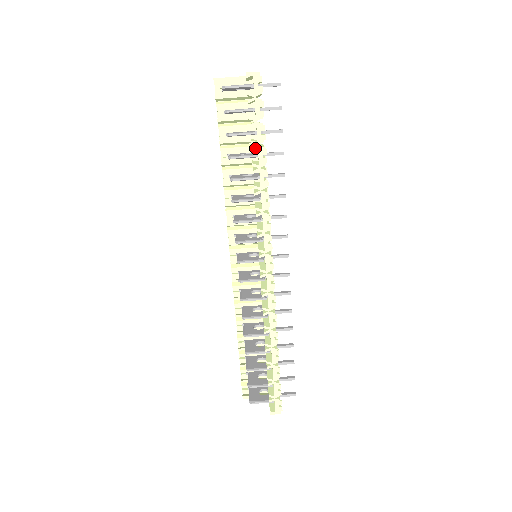
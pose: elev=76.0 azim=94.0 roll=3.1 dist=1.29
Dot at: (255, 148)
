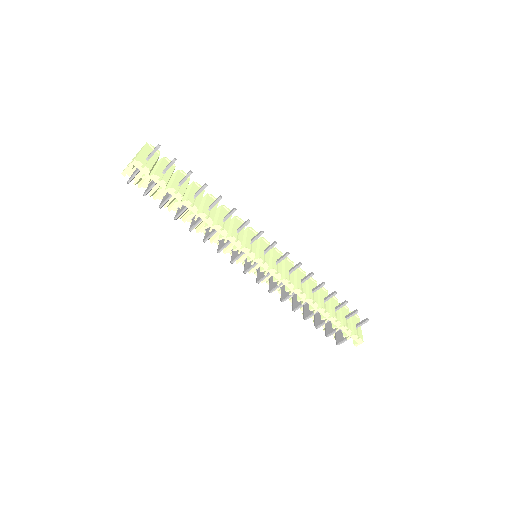
Dot at: (181, 205)
